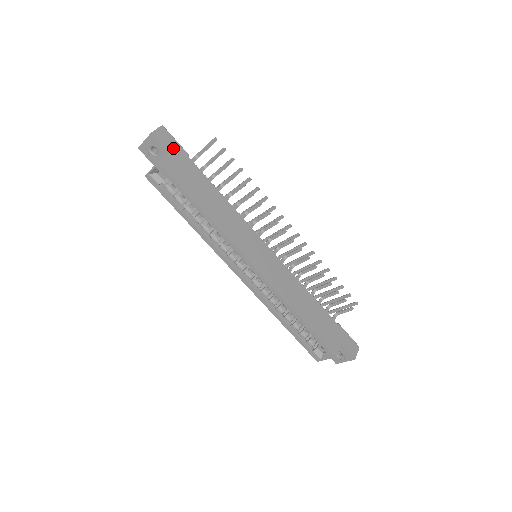
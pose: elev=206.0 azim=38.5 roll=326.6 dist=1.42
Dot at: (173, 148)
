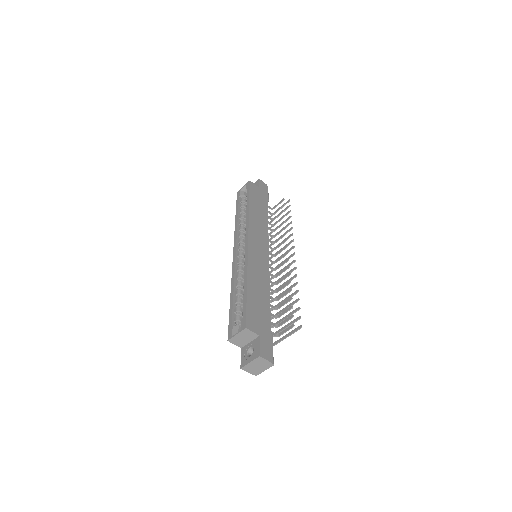
Dot at: (263, 190)
